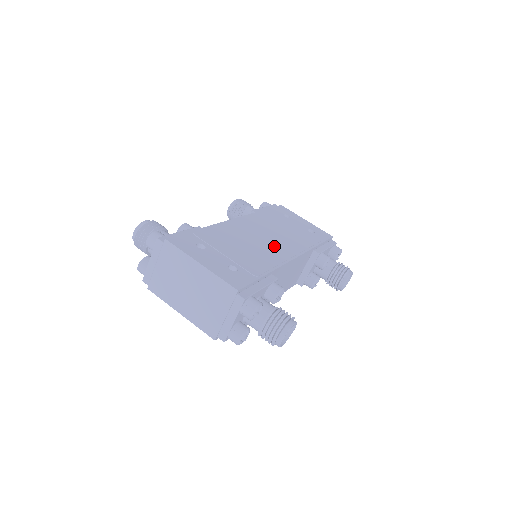
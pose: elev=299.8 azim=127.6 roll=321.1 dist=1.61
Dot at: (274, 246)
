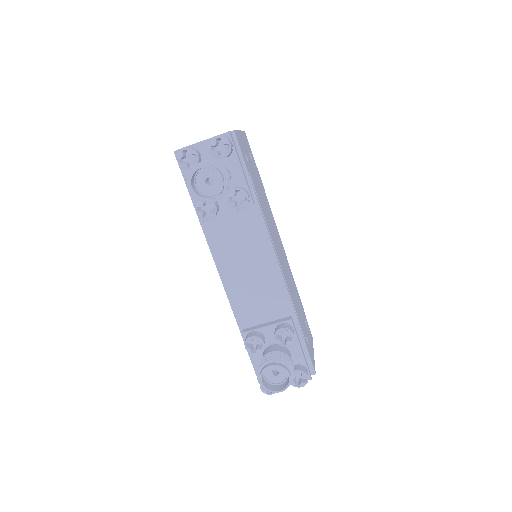
Dot at: (277, 246)
